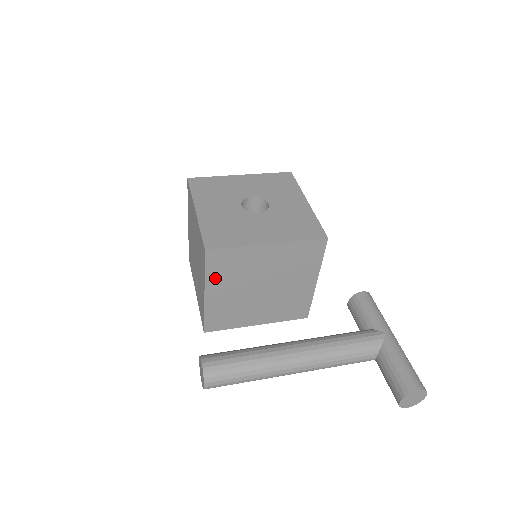
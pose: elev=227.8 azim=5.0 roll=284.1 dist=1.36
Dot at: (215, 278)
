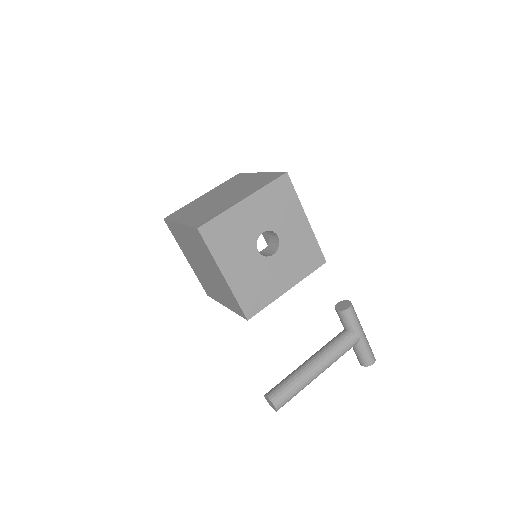
Dot at: occluded
